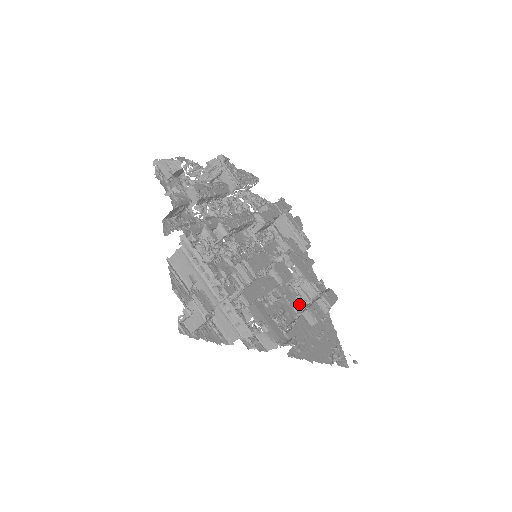
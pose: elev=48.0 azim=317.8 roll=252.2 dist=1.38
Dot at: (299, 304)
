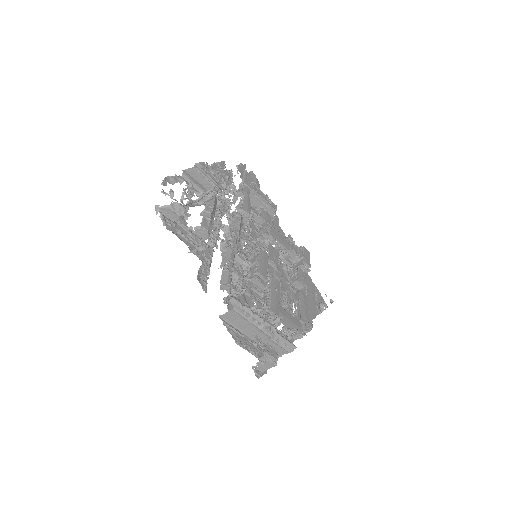
Dot at: (288, 274)
